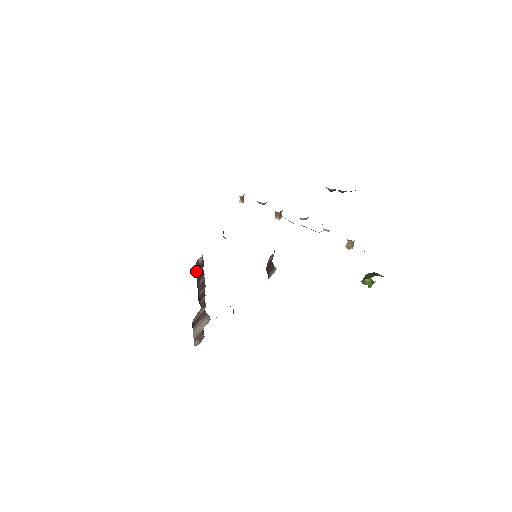
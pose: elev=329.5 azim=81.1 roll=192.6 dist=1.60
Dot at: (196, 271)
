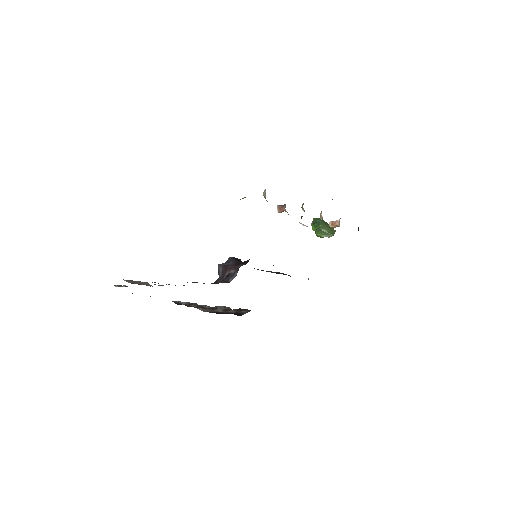
Dot at: occluded
